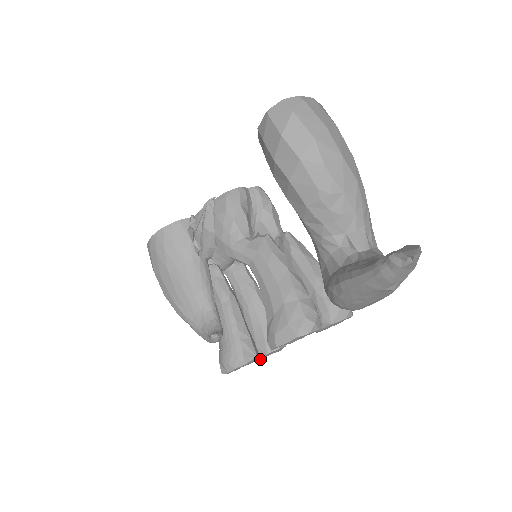
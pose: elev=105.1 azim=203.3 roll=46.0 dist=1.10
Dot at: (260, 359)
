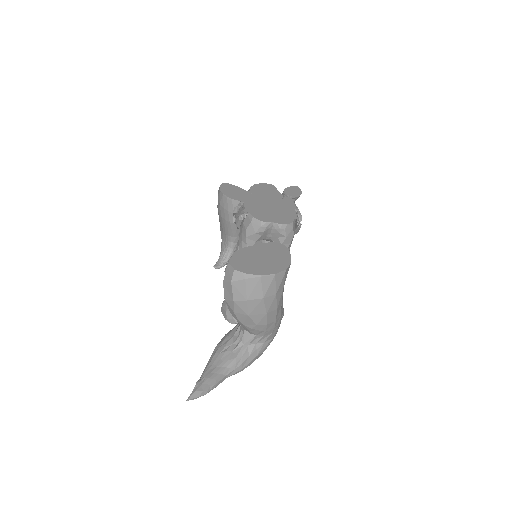
Dot at: occluded
